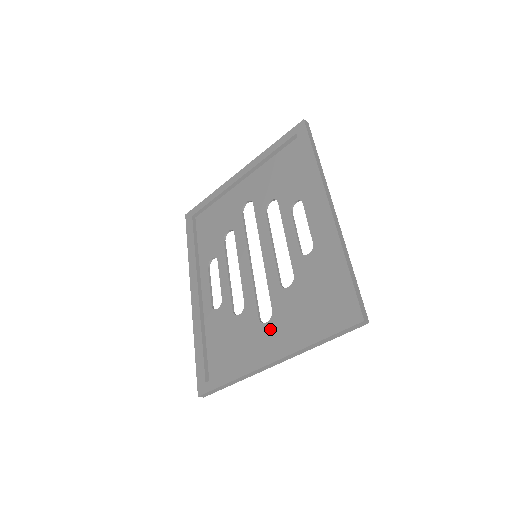
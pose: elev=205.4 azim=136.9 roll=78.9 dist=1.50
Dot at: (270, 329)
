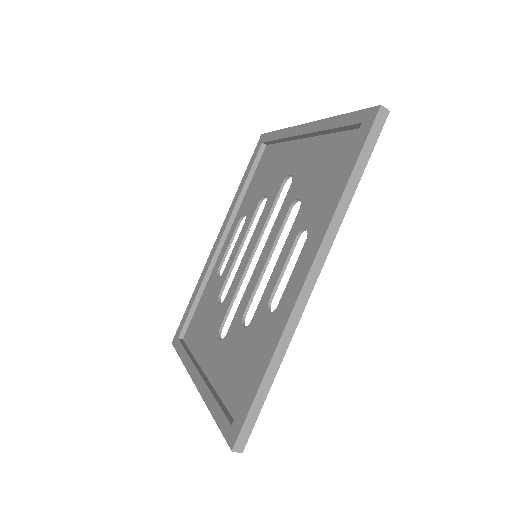
Dot at: (216, 349)
